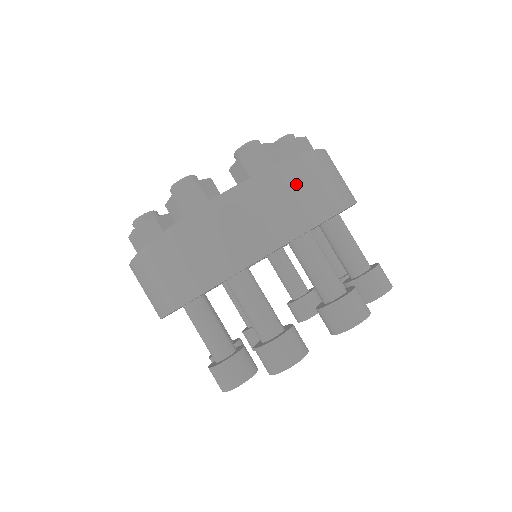
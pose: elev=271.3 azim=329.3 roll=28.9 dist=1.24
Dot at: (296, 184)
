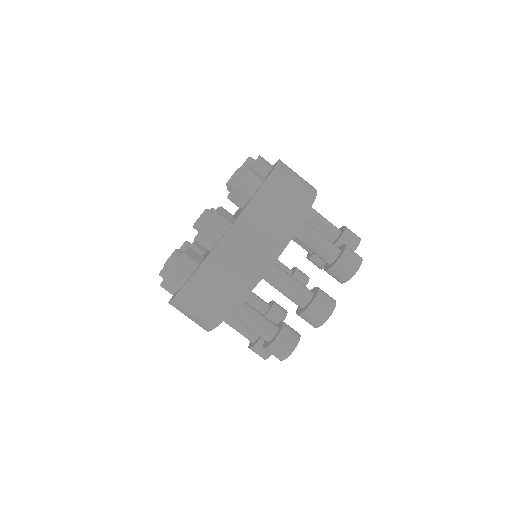
Dot at: (284, 188)
